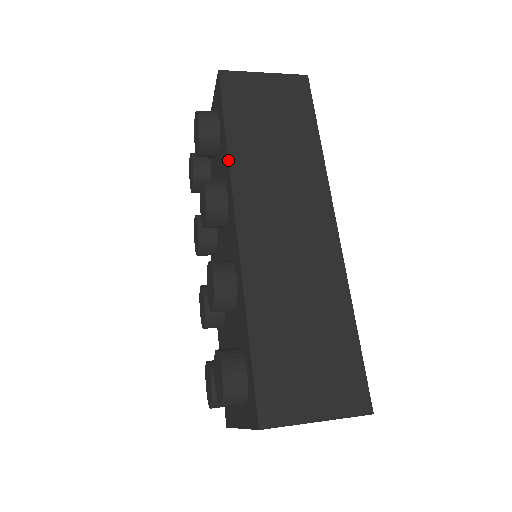
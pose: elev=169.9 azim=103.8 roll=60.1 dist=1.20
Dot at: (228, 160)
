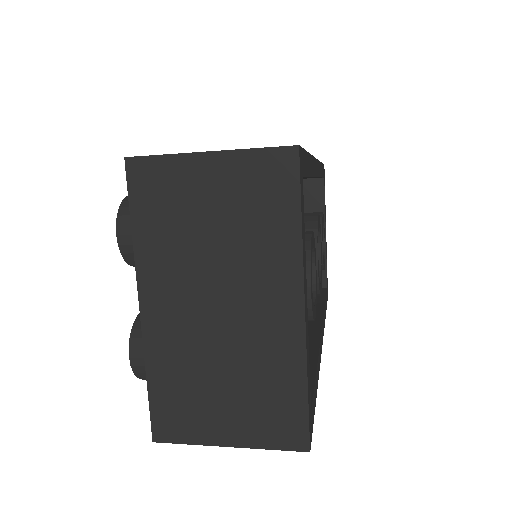
Dot at: occluded
